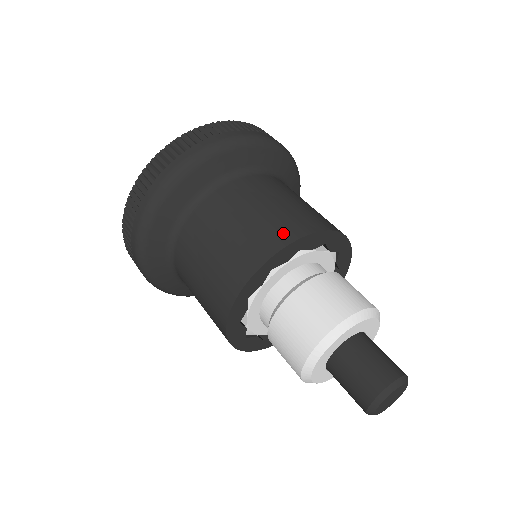
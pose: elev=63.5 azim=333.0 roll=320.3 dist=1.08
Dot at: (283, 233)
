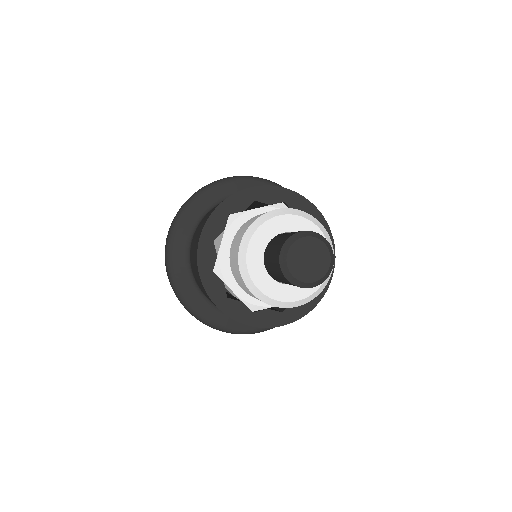
Dot at: occluded
